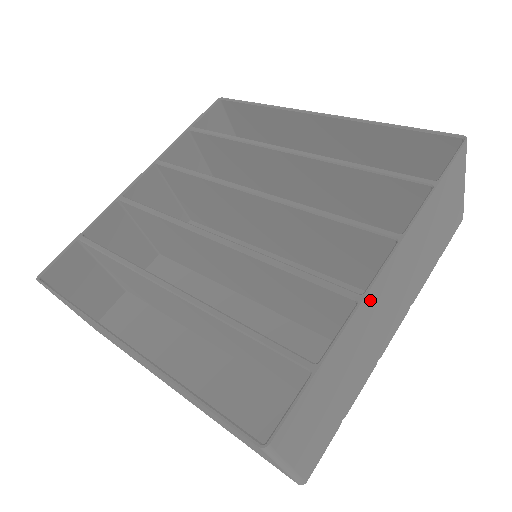
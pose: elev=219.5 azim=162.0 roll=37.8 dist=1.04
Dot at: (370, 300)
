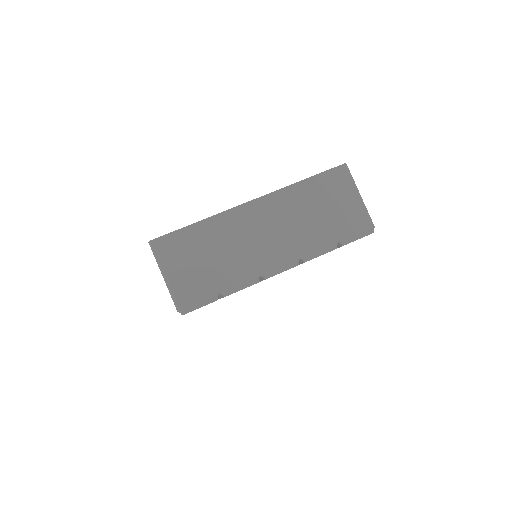
Dot at: occluded
